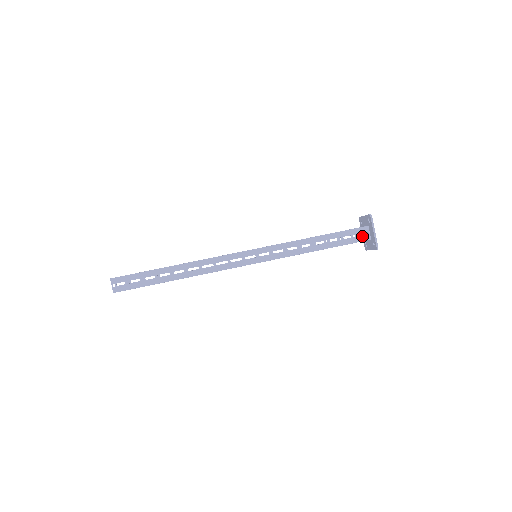
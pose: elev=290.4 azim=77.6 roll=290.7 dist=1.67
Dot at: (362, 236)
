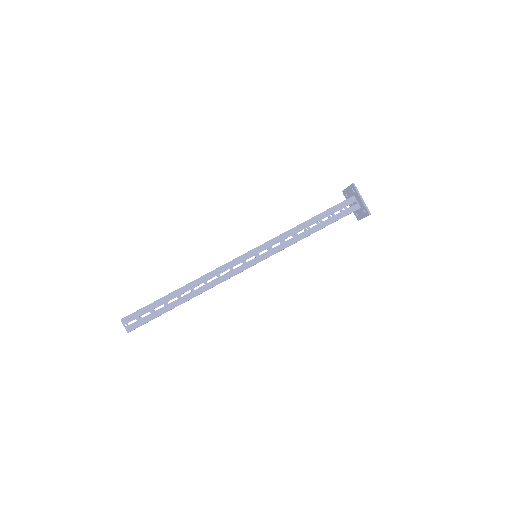
Dot at: (351, 207)
